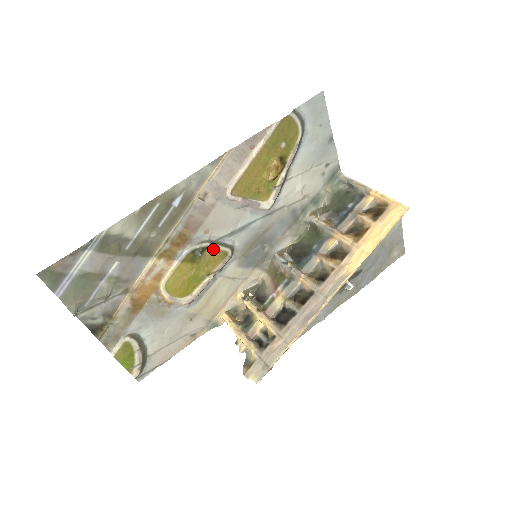
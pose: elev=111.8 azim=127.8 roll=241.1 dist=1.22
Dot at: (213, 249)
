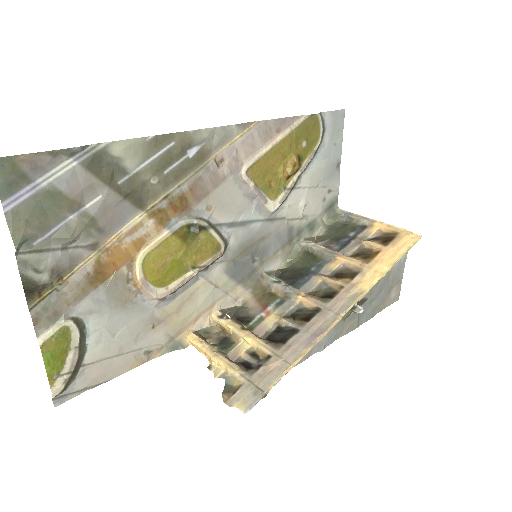
Dot at: (209, 234)
